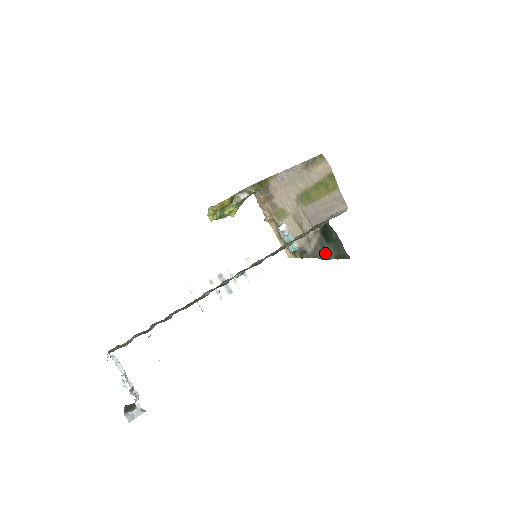
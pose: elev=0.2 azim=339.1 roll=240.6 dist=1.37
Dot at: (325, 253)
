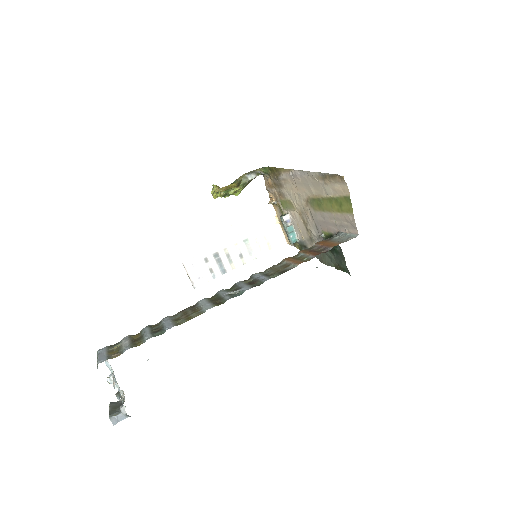
Dot at: (326, 258)
